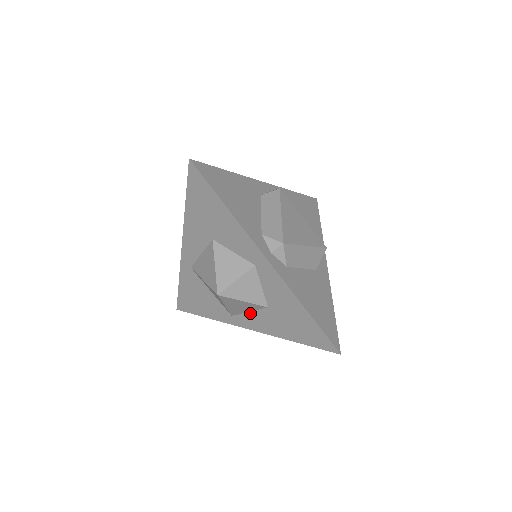
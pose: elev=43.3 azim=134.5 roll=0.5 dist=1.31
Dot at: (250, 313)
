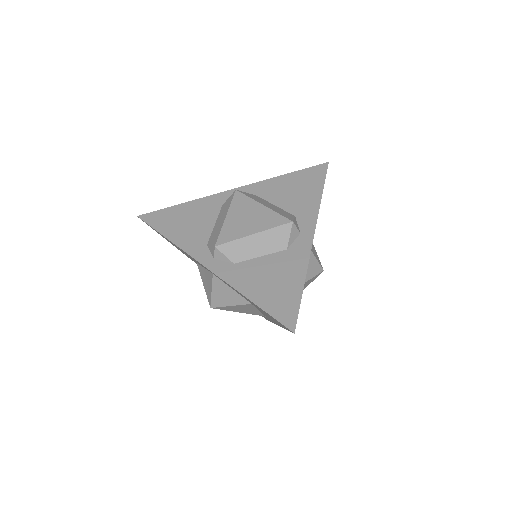
Dot at: (260, 311)
